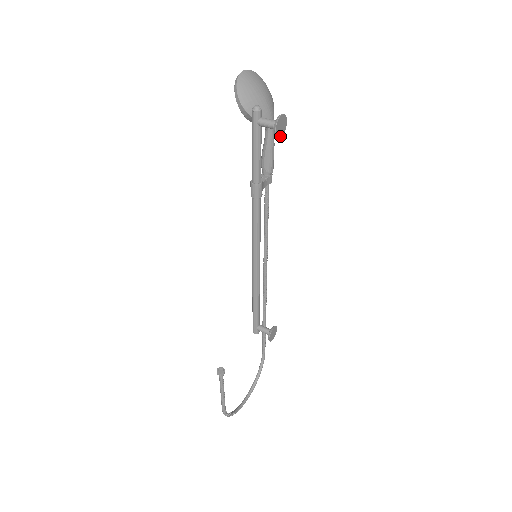
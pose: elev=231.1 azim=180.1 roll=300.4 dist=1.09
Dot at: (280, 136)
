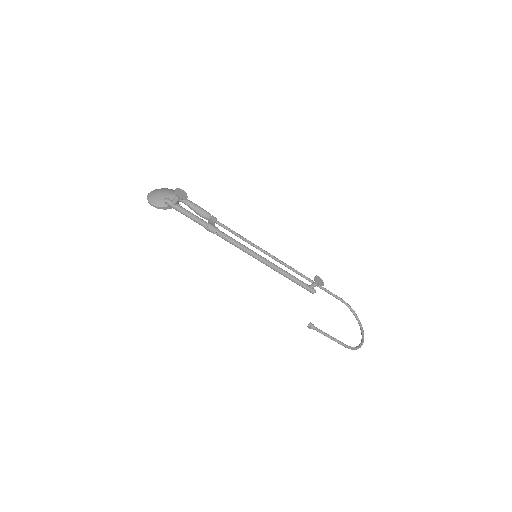
Dot at: (186, 197)
